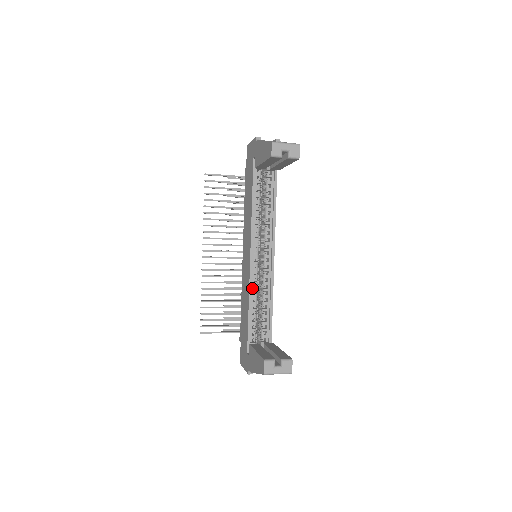
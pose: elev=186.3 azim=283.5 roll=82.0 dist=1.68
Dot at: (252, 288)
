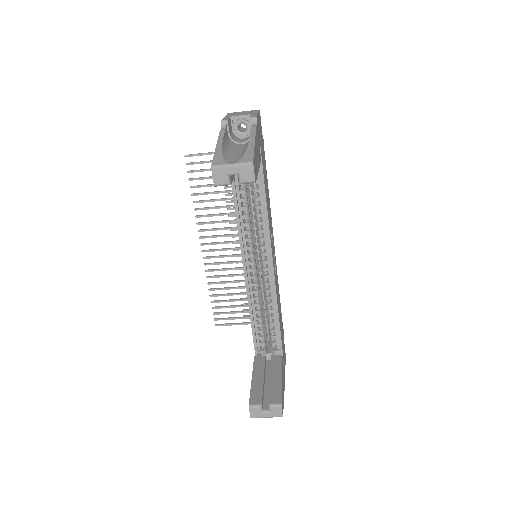
Dot at: (252, 297)
